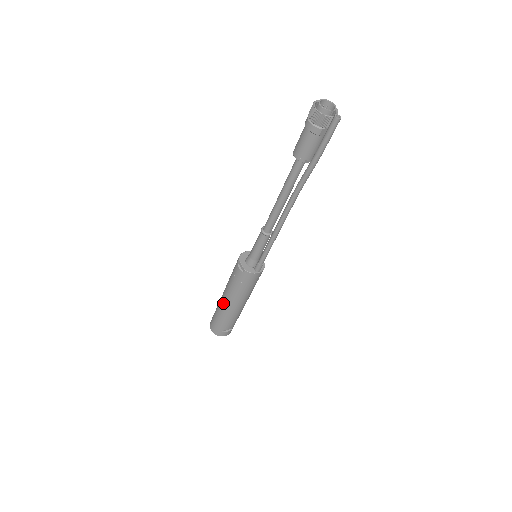
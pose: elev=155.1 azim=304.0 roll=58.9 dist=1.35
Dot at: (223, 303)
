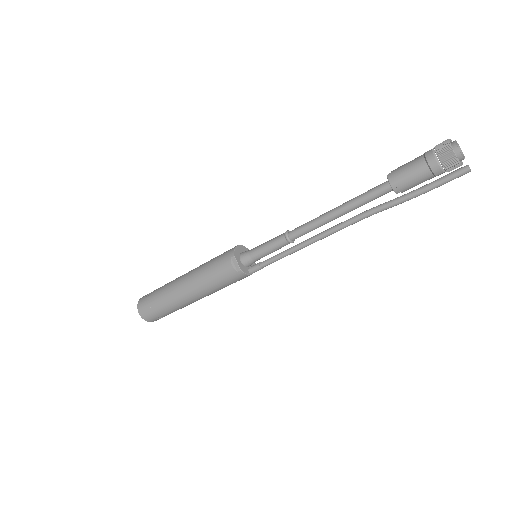
Dot at: (180, 292)
